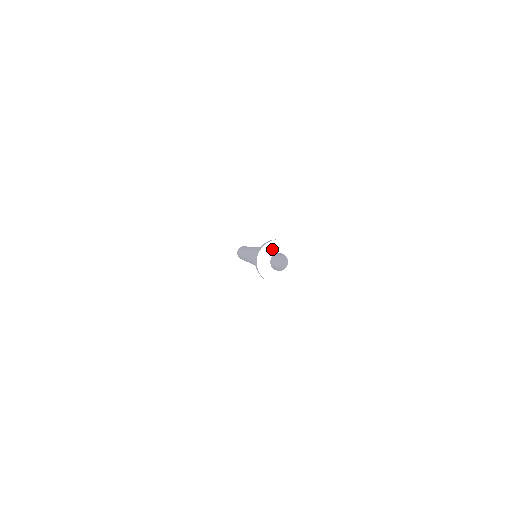
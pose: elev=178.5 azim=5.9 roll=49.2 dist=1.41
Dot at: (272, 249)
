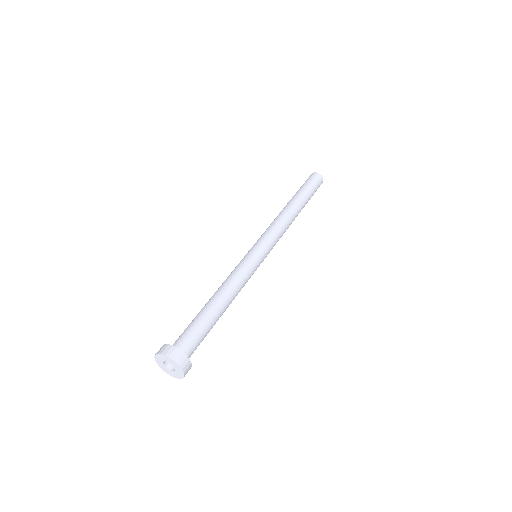
Dot at: (170, 361)
